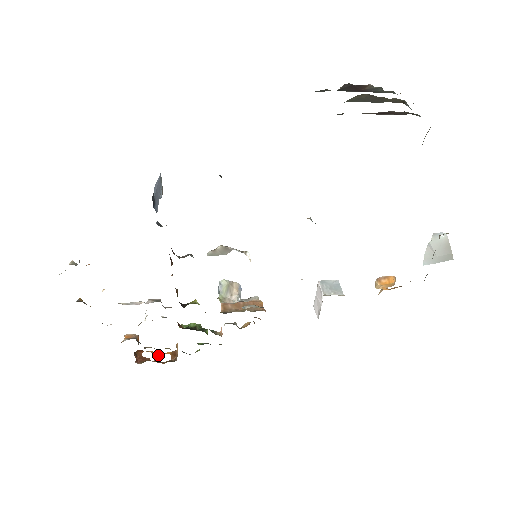
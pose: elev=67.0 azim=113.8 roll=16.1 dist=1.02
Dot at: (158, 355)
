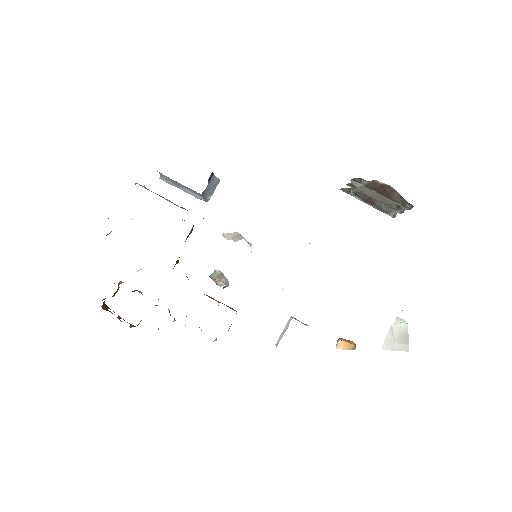
Dot at: (120, 318)
